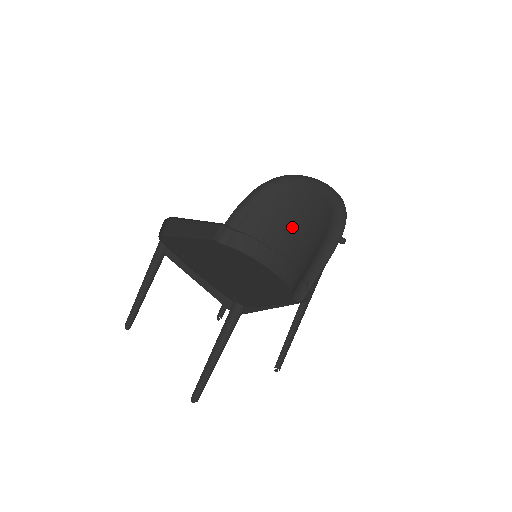
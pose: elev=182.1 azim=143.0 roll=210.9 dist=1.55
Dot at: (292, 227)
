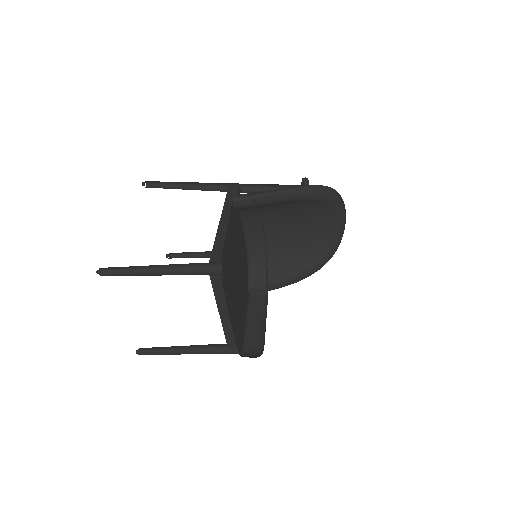
Dot at: (294, 231)
